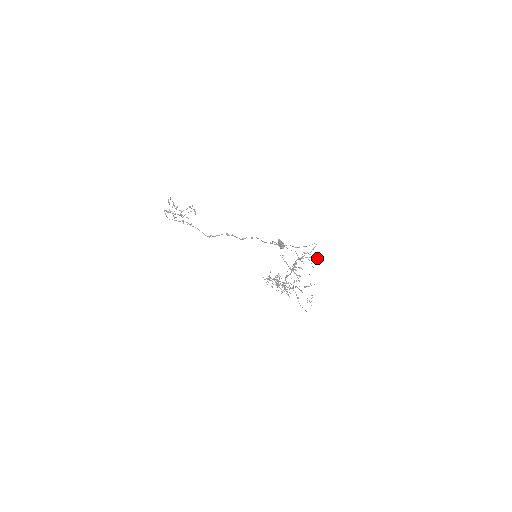
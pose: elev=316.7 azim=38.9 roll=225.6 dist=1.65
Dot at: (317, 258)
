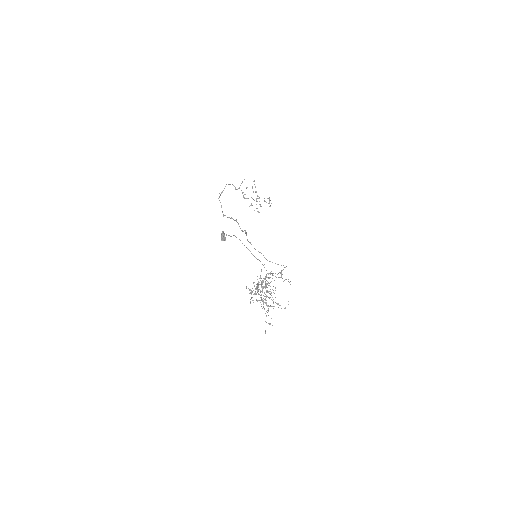
Dot at: occluded
